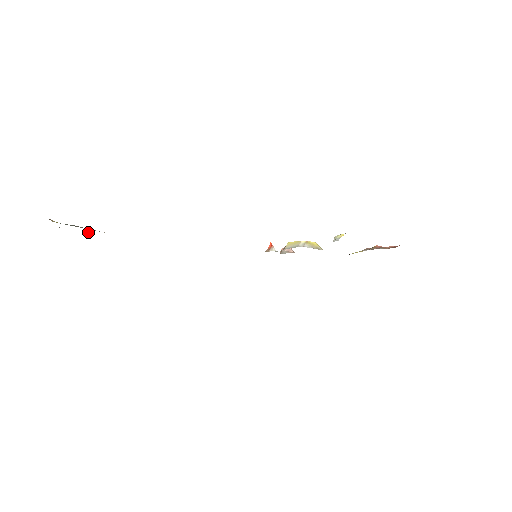
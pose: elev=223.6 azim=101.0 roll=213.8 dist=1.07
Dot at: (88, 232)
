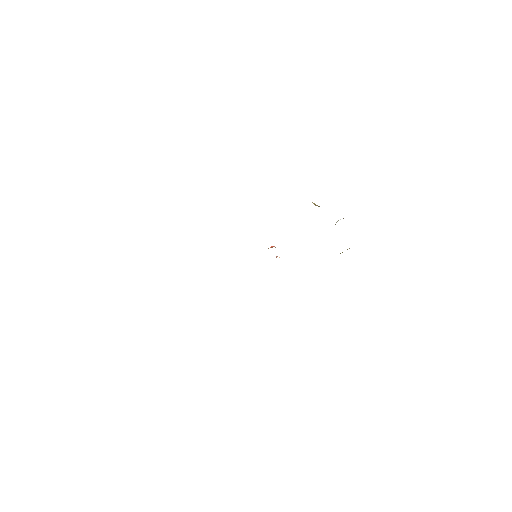
Dot at: occluded
